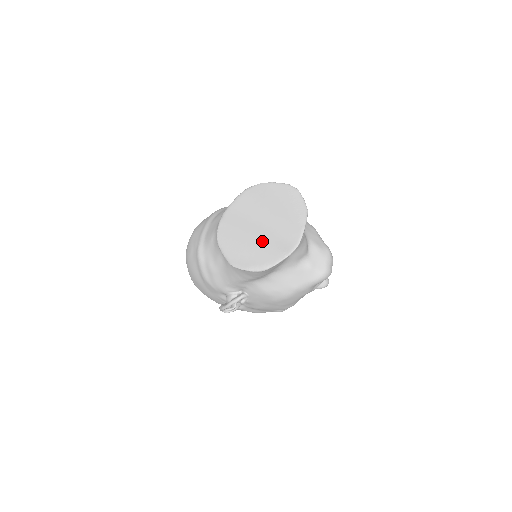
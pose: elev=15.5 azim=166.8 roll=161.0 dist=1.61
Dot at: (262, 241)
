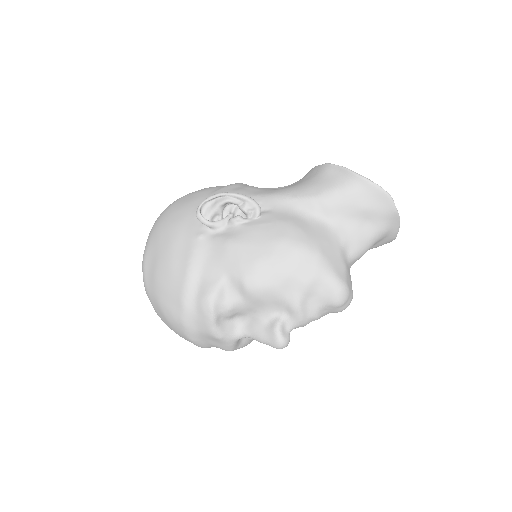
Dot at: occluded
